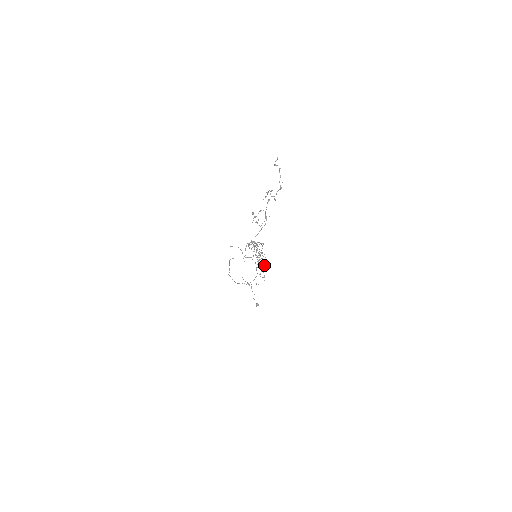
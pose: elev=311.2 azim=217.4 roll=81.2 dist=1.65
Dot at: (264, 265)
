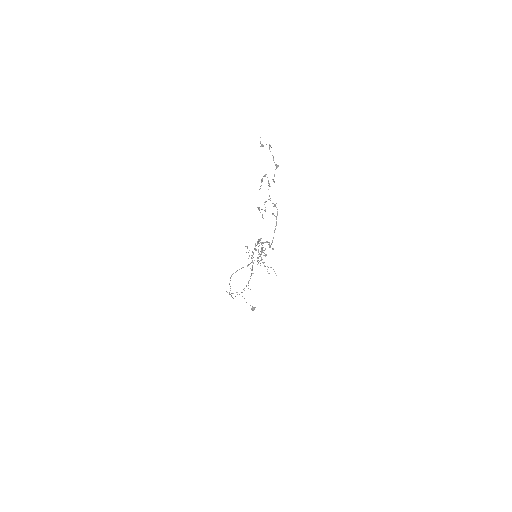
Dot at: occluded
